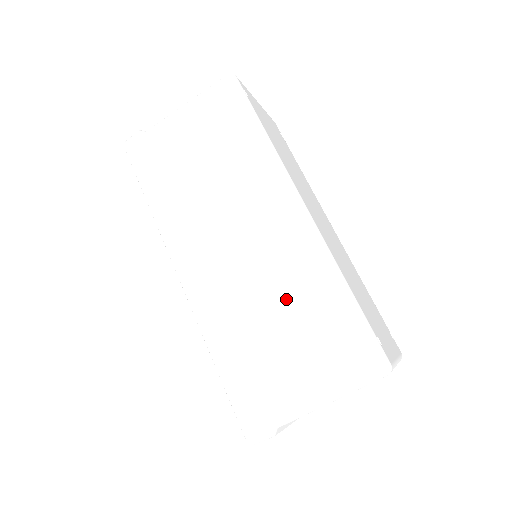
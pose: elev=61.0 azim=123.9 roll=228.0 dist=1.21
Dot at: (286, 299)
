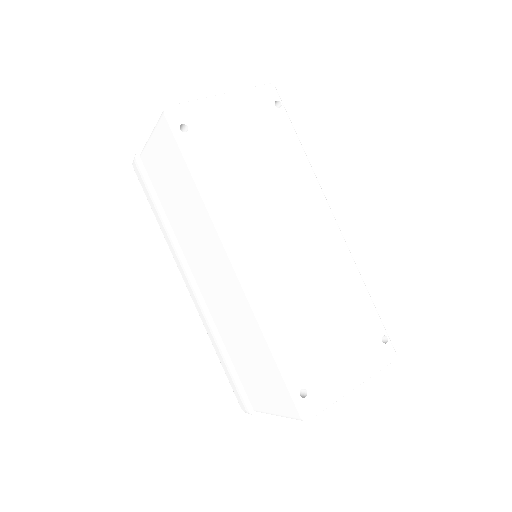
Dot at: (242, 335)
